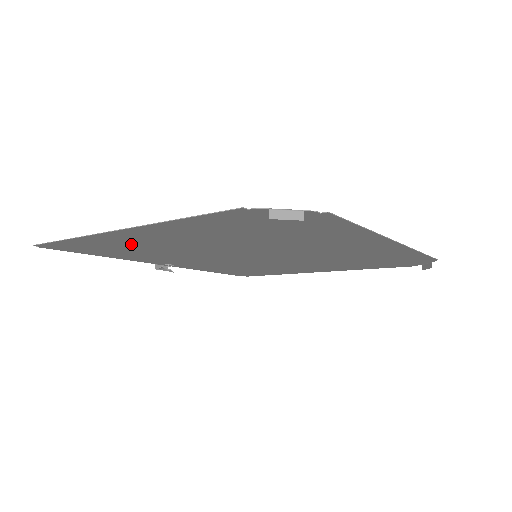
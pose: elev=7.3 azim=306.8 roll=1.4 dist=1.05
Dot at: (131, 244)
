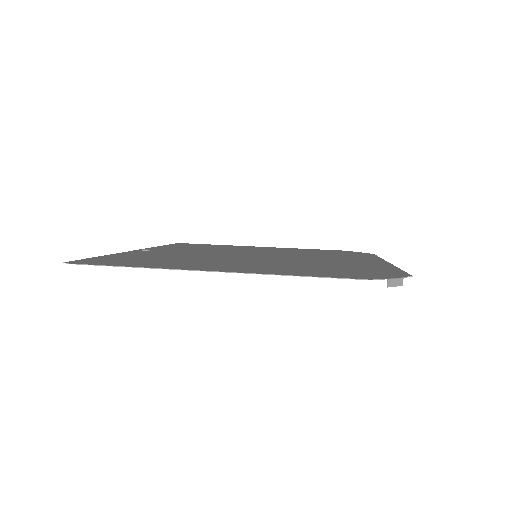
Dot at: (181, 263)
